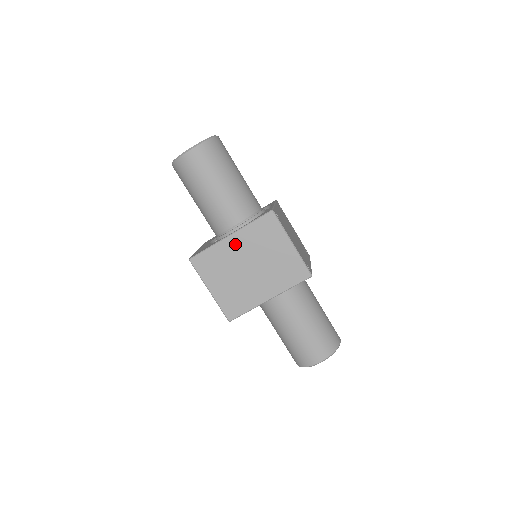
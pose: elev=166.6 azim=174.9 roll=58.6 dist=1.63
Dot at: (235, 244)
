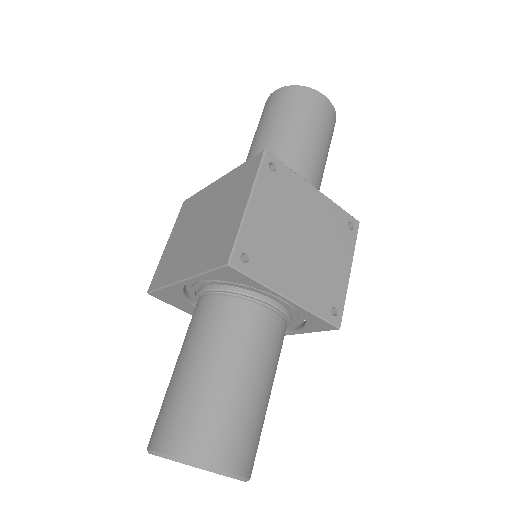
Dot at: (215, 191)
